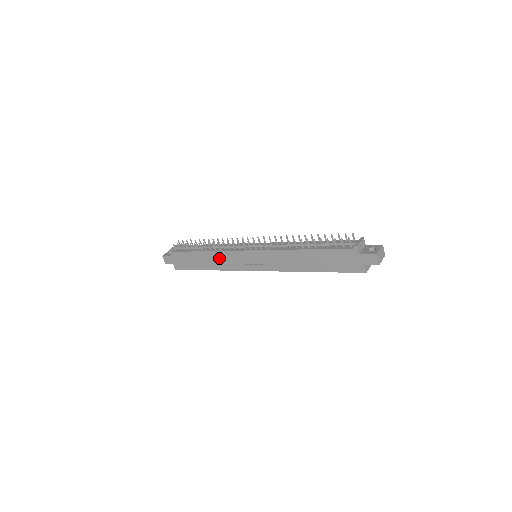
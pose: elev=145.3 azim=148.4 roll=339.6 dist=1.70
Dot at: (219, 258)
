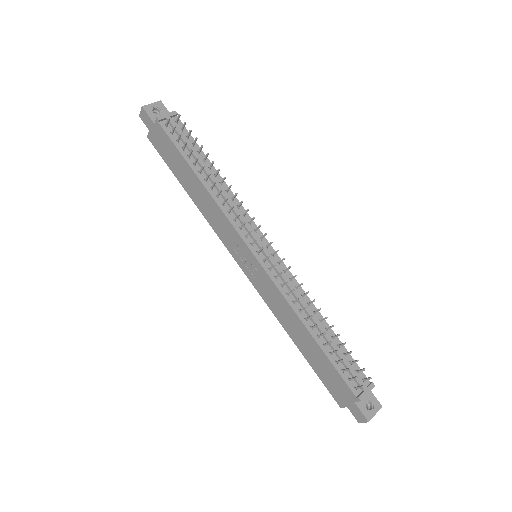
Dot at: (213, 209)
